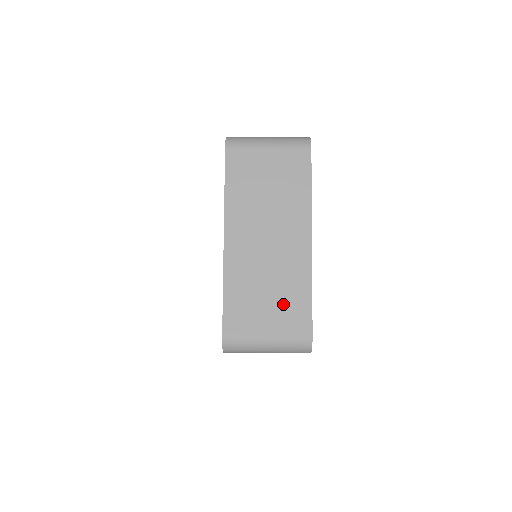
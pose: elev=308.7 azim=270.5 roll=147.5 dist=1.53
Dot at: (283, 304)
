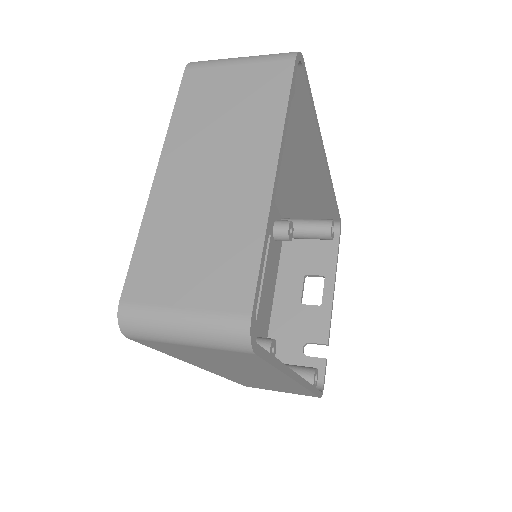
Dot at: (215, 262)
